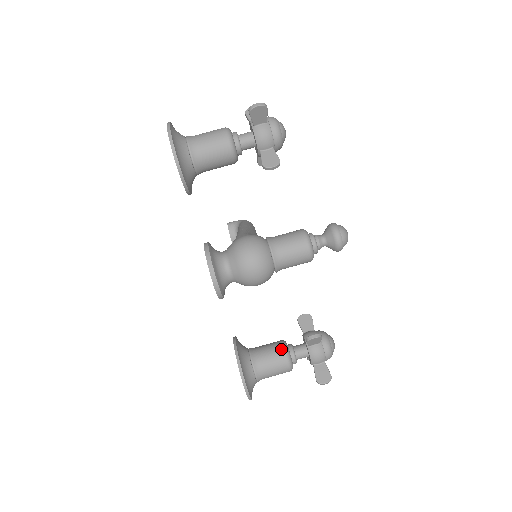
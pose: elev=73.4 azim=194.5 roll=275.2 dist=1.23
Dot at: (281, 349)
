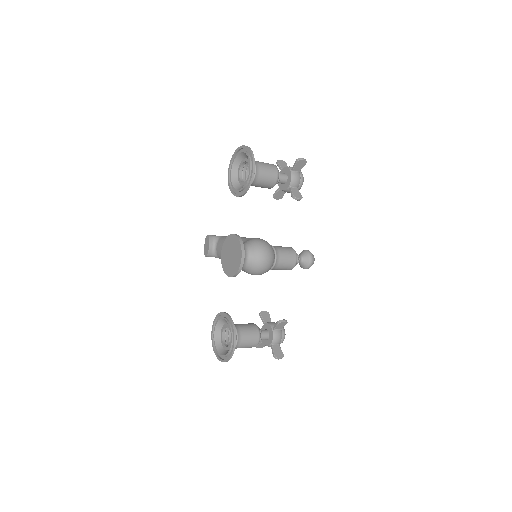
Dot at: (256, 327)
